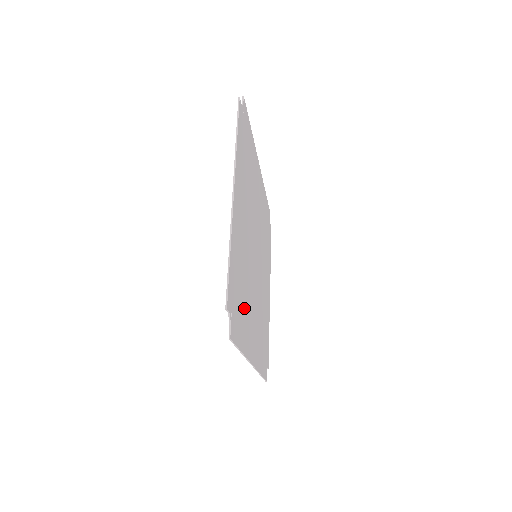
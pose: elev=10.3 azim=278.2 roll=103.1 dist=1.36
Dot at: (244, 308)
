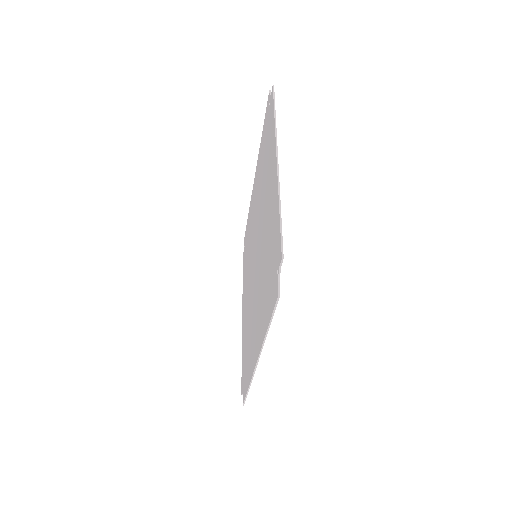
Dot at: occluded
